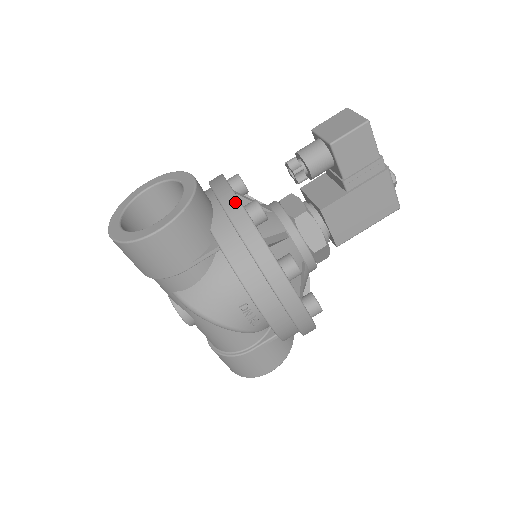
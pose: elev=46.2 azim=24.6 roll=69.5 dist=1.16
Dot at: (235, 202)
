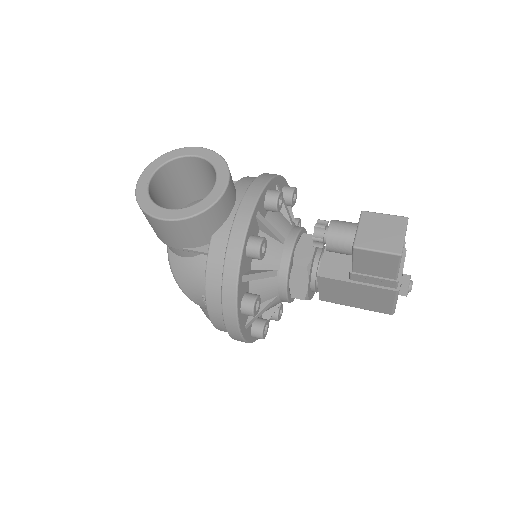
Dot at: (242, 232)
